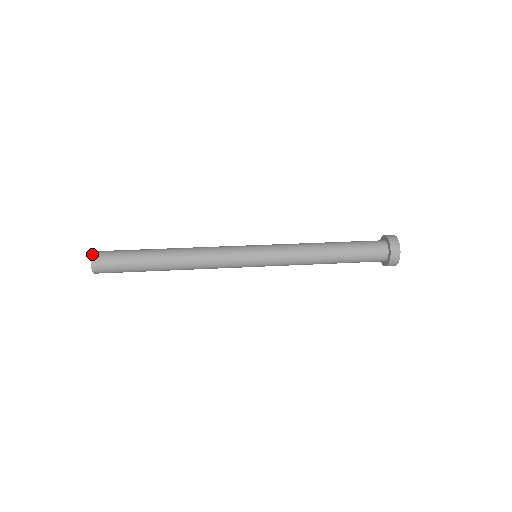
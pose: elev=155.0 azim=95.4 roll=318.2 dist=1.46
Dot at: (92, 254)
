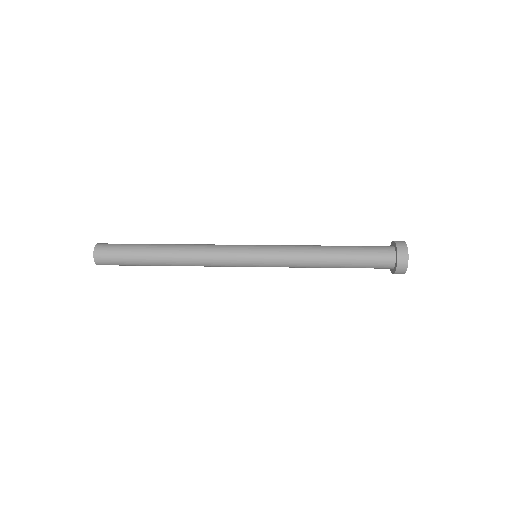
Dot at: (94, 252)
